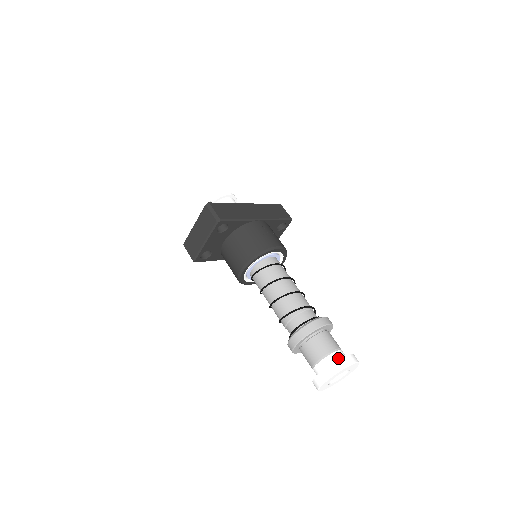
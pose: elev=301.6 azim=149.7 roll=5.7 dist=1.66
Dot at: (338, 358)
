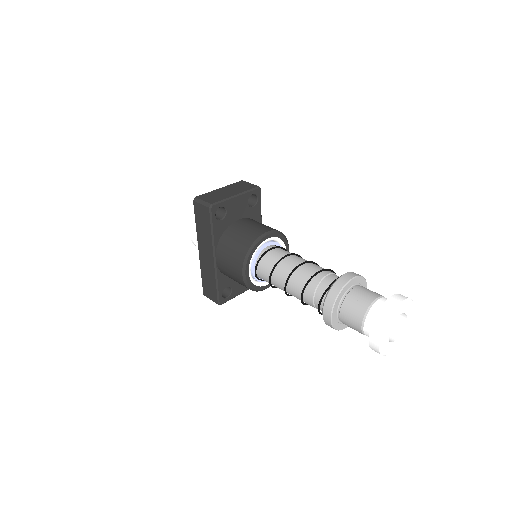
Dot at: occluded
